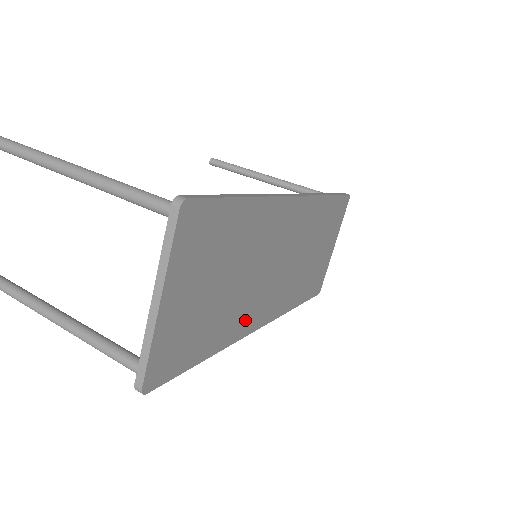
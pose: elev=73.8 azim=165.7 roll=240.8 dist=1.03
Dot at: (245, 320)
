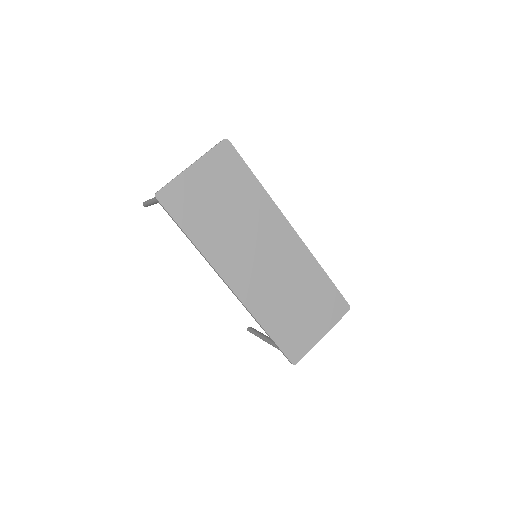
Dot at: (223, 258)
